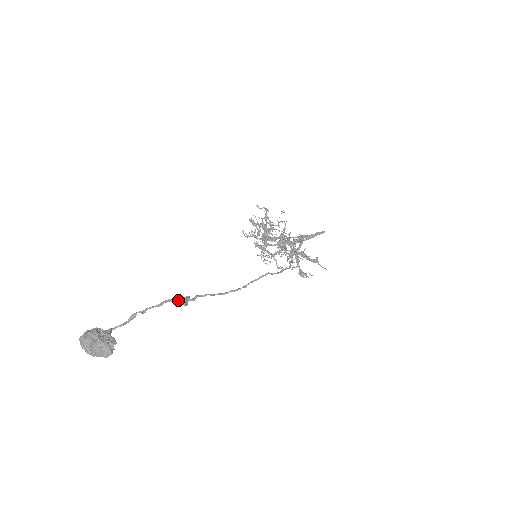
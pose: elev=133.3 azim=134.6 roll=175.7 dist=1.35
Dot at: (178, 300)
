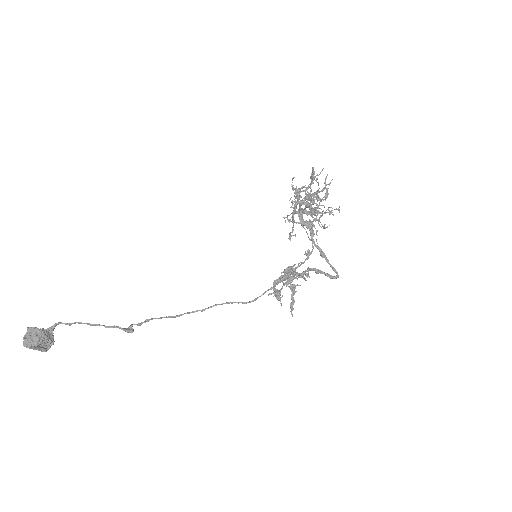
Dot at: (123, 330)
